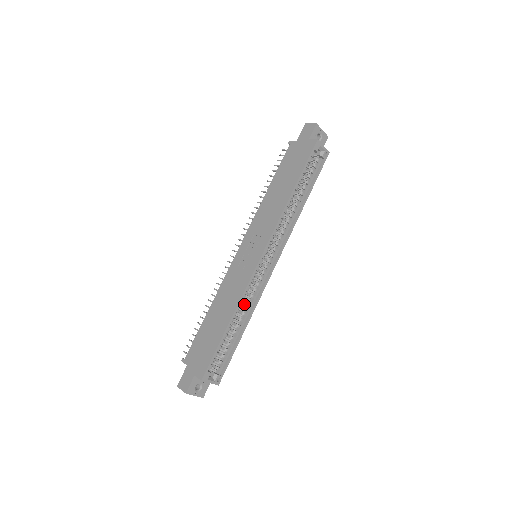
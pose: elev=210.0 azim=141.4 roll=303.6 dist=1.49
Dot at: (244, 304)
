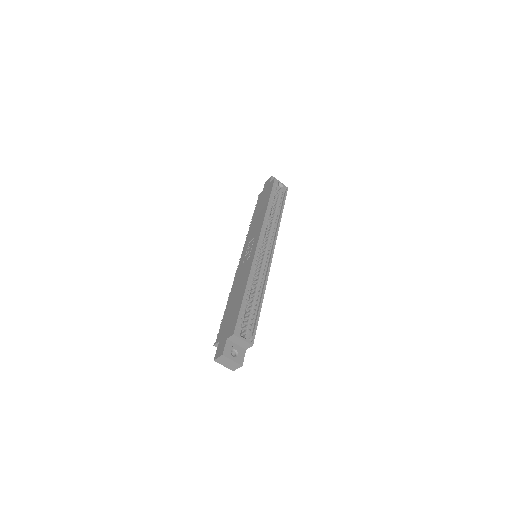
Dot at: (256, 282)
